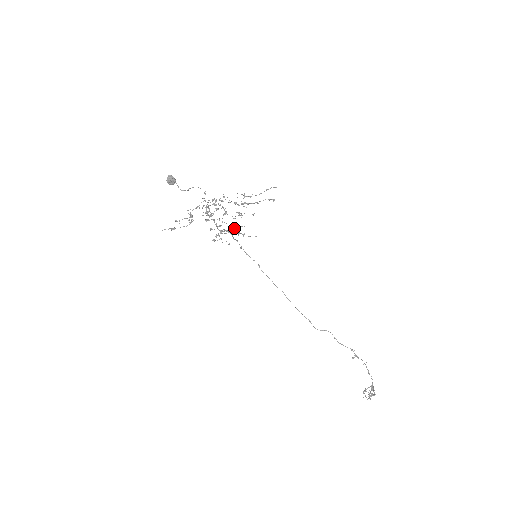
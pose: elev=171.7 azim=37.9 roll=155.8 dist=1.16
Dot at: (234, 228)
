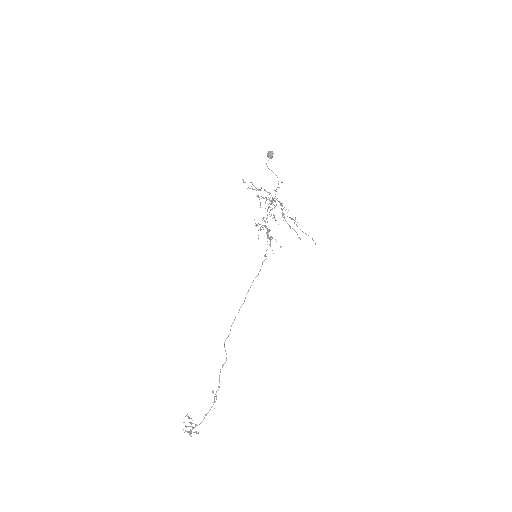
Dot at: occluded
